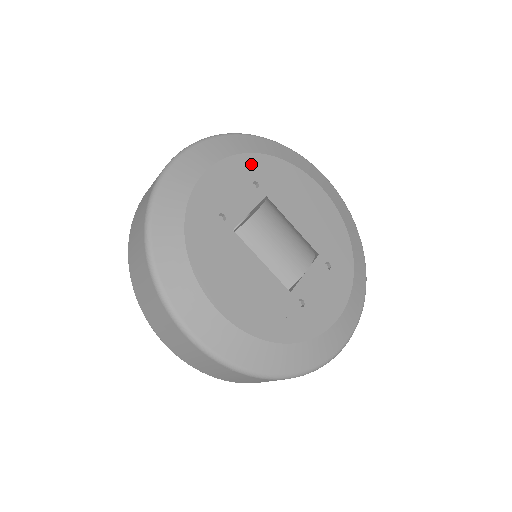
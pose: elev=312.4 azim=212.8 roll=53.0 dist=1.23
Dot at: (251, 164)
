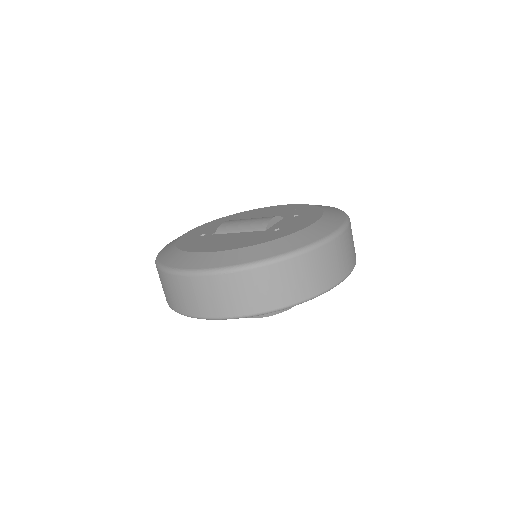
Dot at: (220, 220)
